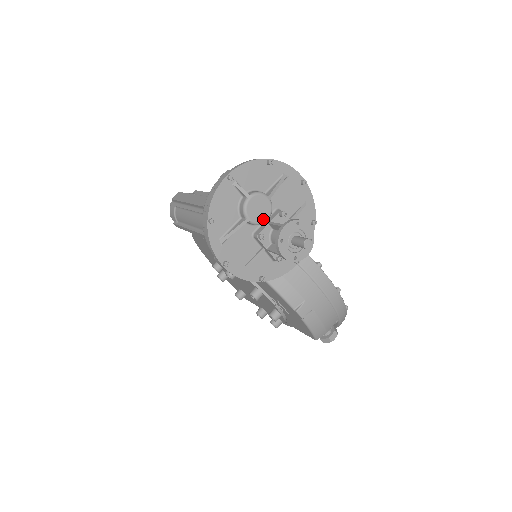
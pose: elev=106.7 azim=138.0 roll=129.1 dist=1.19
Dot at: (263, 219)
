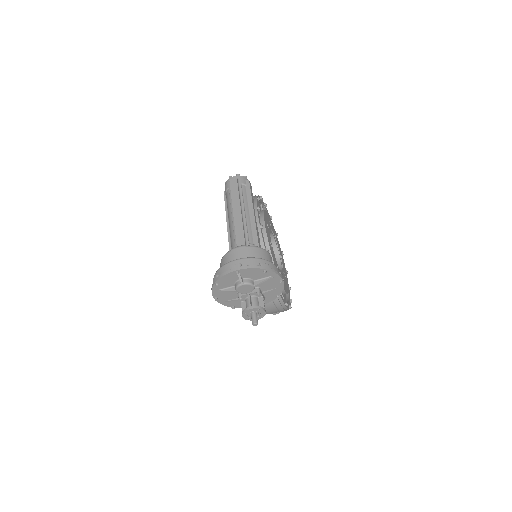
Dot at: (245, 293)
